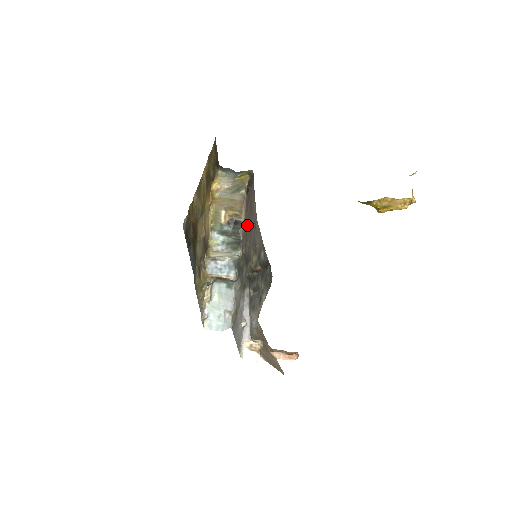
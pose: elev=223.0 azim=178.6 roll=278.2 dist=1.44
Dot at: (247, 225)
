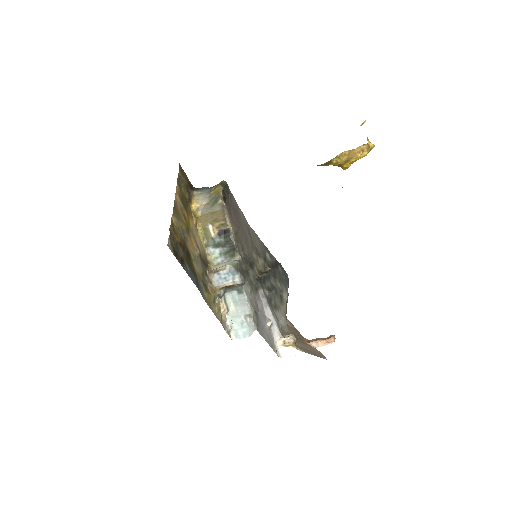
Dot at: (237, 231)
